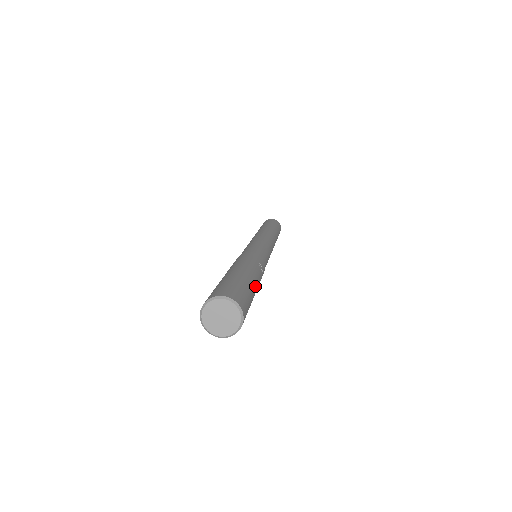
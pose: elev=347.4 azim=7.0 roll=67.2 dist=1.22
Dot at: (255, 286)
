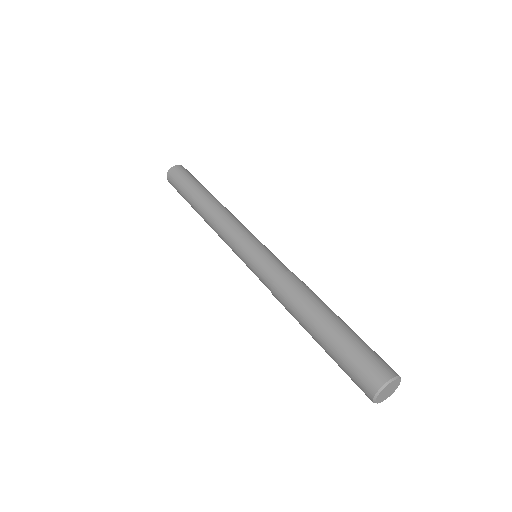
Dot at: occluded
